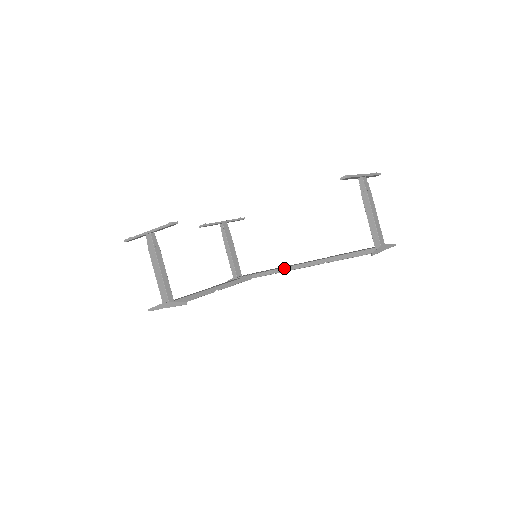
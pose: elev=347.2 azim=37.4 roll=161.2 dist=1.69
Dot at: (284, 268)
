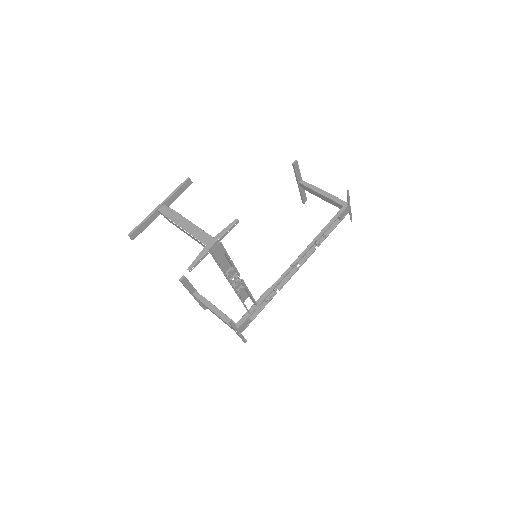
Dot at: (282, 275)
